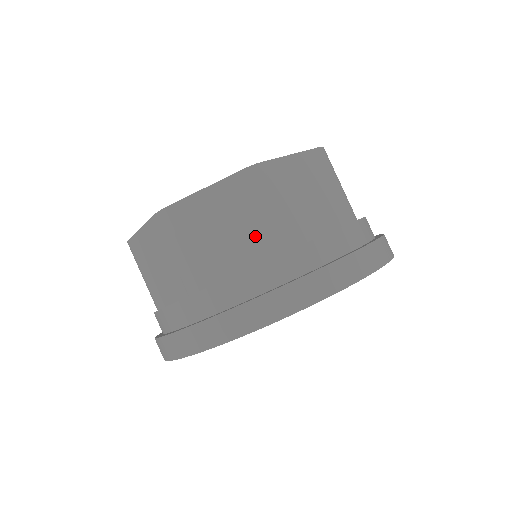
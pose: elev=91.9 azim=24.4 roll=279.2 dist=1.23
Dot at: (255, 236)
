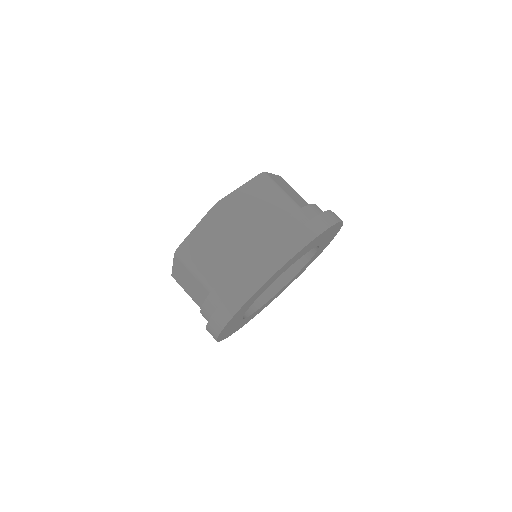
Dot at: (232, 245)
